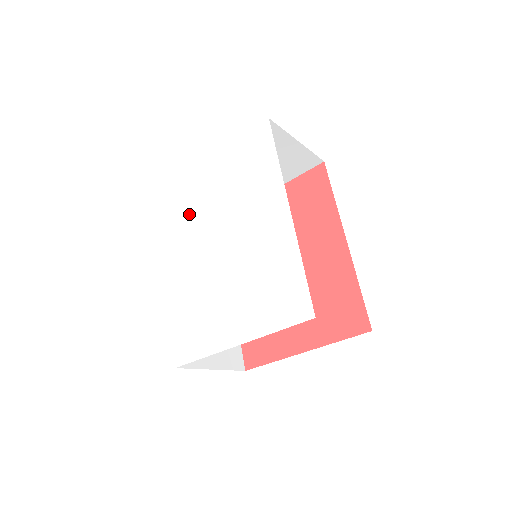
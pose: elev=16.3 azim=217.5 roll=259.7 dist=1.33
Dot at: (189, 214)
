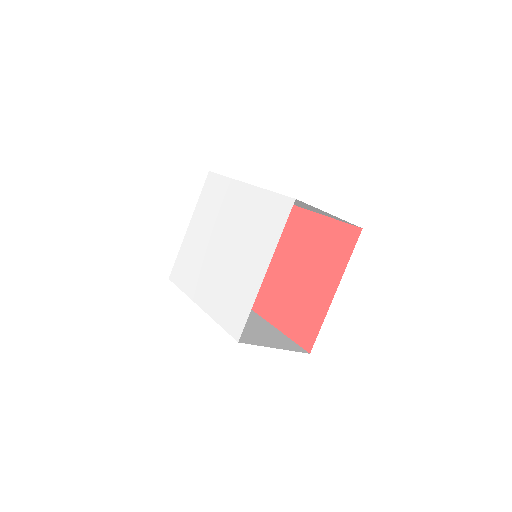
Dot at: (194, 261)
